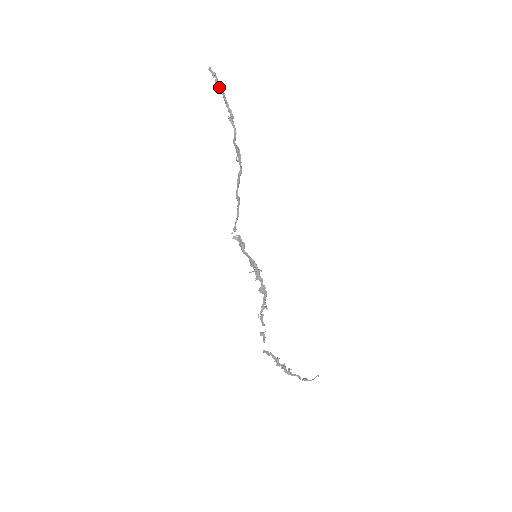
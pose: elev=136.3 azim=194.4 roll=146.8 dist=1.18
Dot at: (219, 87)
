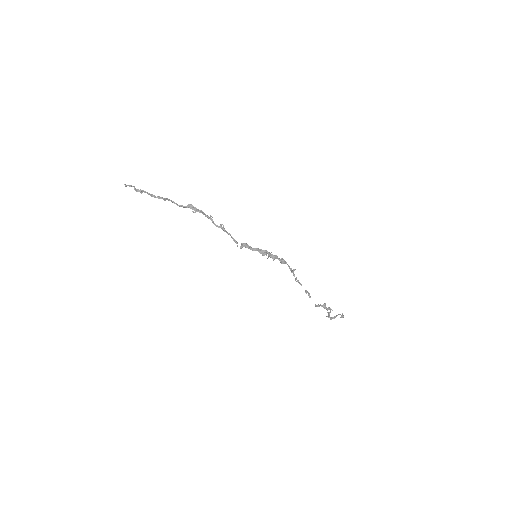
Dot at: (140, 191)
